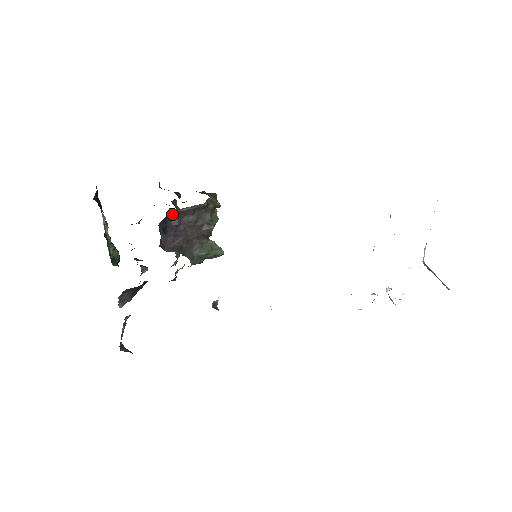
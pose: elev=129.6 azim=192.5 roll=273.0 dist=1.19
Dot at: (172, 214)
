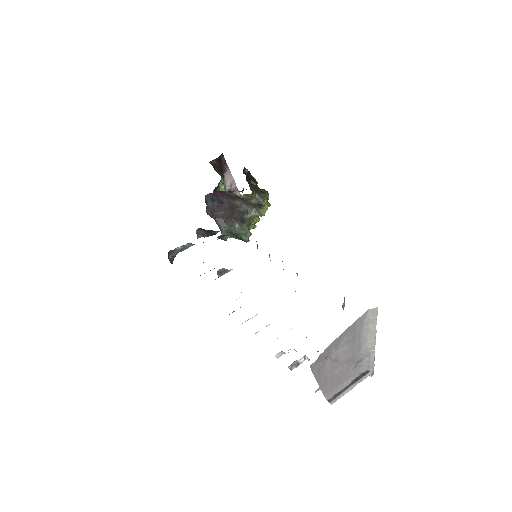
Dot at: (221, 192)
